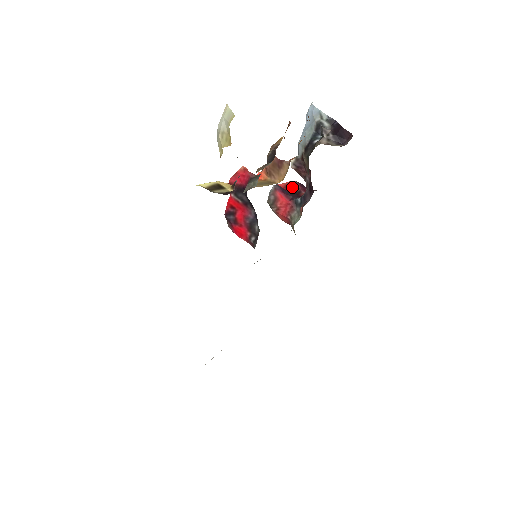
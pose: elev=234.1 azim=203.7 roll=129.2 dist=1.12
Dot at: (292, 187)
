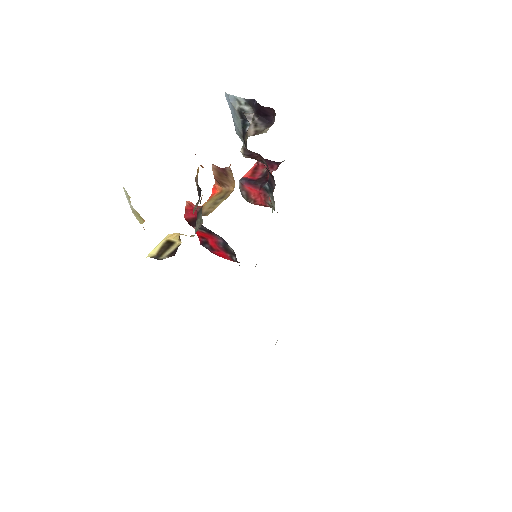
Dot at: (259, 170)
